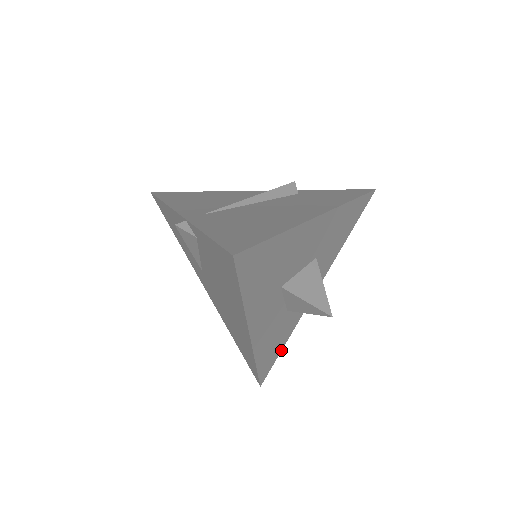
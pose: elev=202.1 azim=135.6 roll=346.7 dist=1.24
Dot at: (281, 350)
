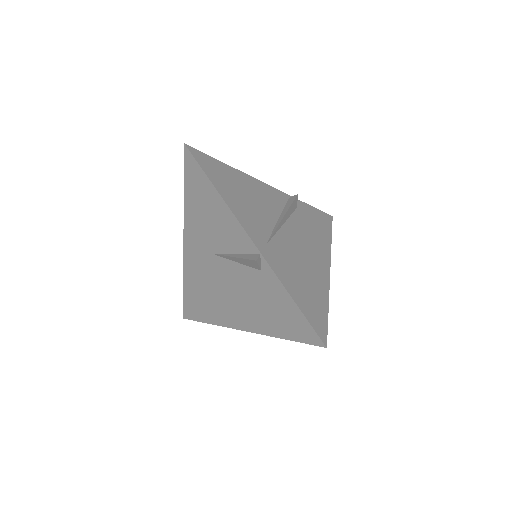
Dot at: occluded
